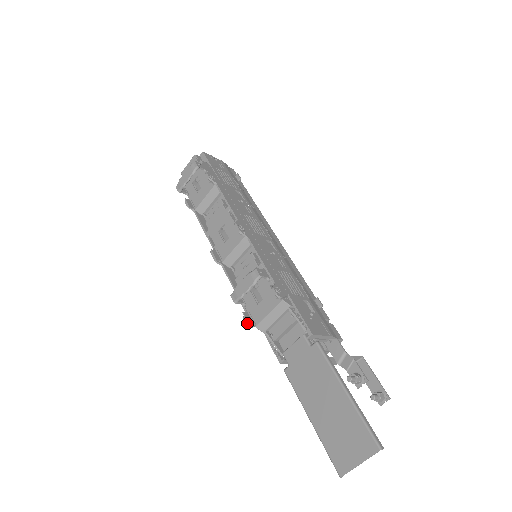
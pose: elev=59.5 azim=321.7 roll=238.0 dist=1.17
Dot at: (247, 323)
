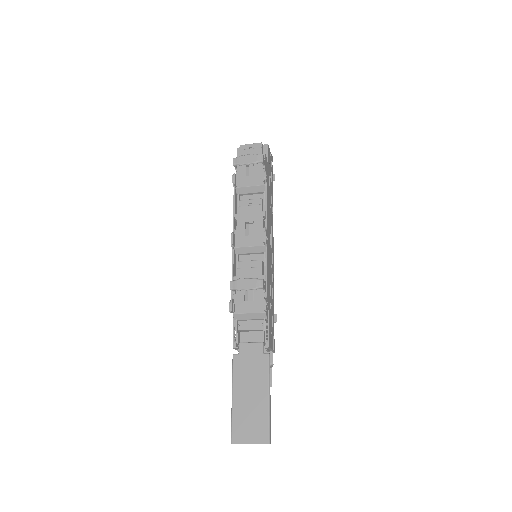
Dot at: (230, 309)
